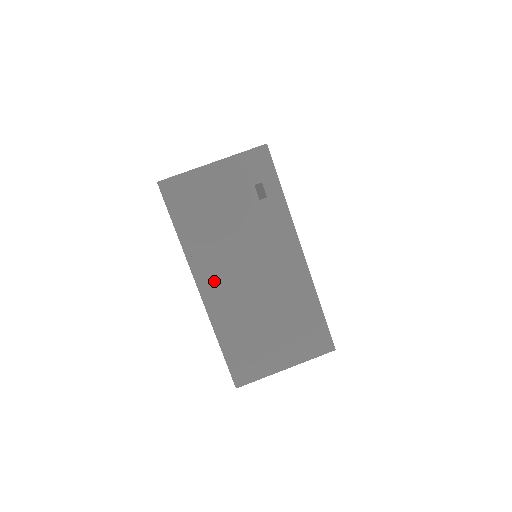
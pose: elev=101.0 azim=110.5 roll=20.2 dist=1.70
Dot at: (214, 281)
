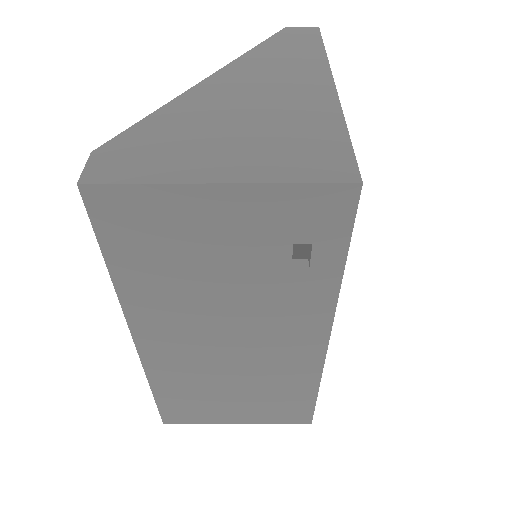
Dot at: (164, 339)
